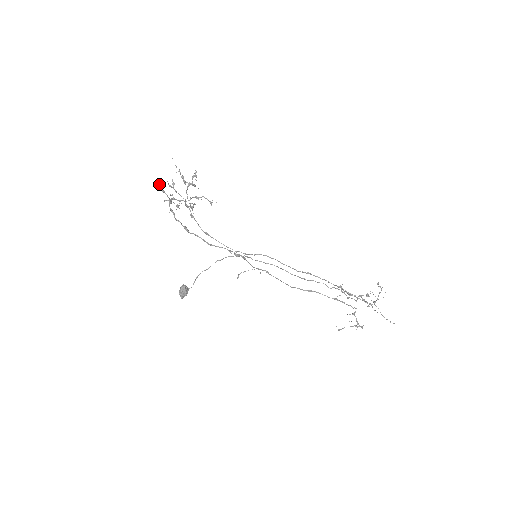
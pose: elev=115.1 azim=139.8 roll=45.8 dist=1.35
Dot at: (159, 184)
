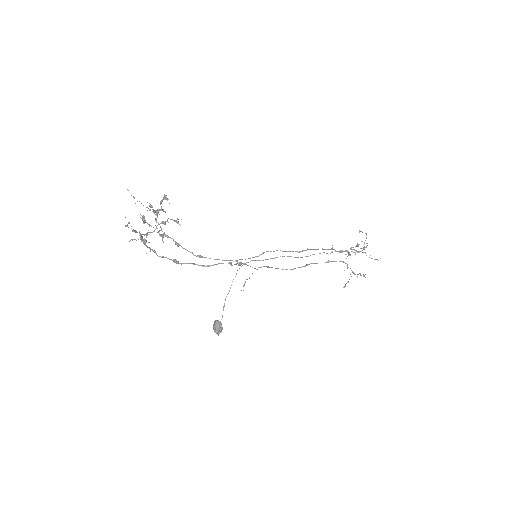
Dot at: (126, 225)
